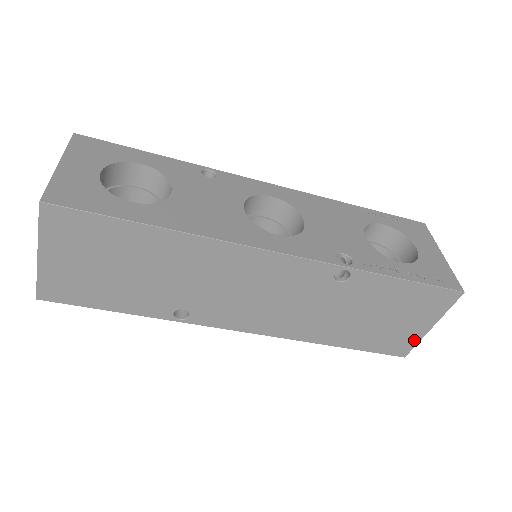
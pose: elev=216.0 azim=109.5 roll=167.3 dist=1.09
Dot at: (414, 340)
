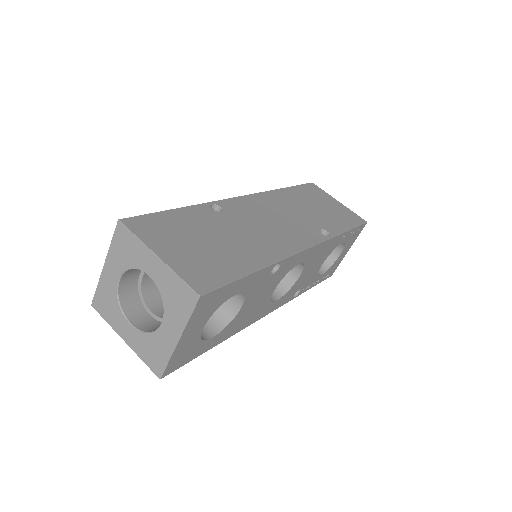
Dot at: occluded
